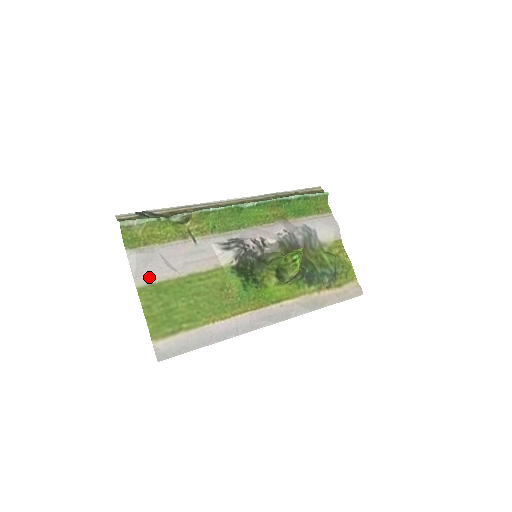
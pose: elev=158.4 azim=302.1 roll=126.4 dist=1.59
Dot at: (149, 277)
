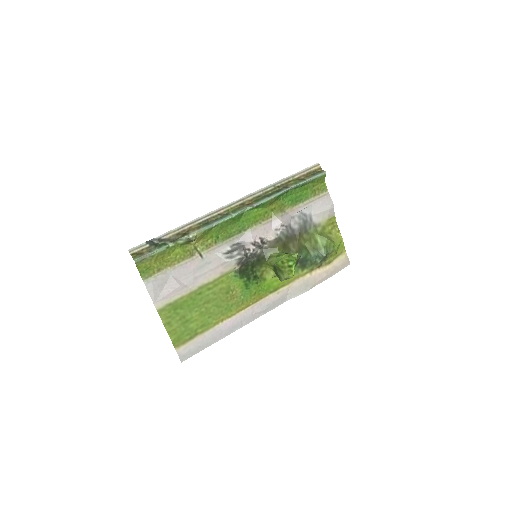
Dot at: (166, 298)
